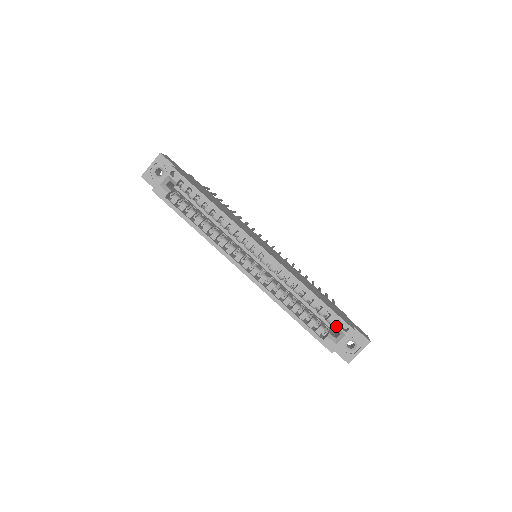
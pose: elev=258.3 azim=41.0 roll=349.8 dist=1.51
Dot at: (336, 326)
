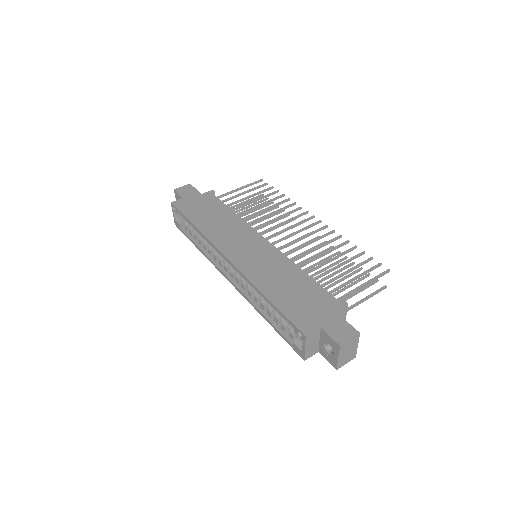
Dot at: occluded
